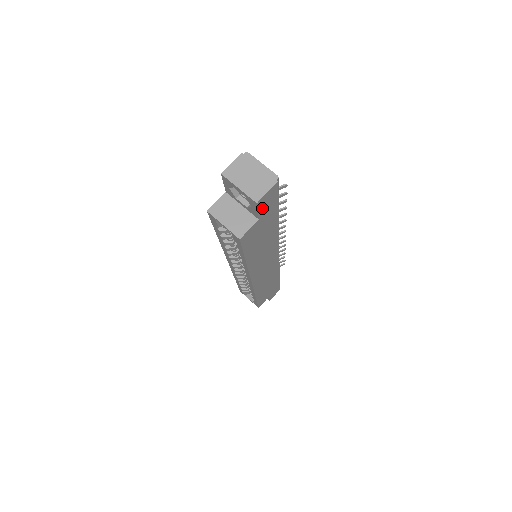
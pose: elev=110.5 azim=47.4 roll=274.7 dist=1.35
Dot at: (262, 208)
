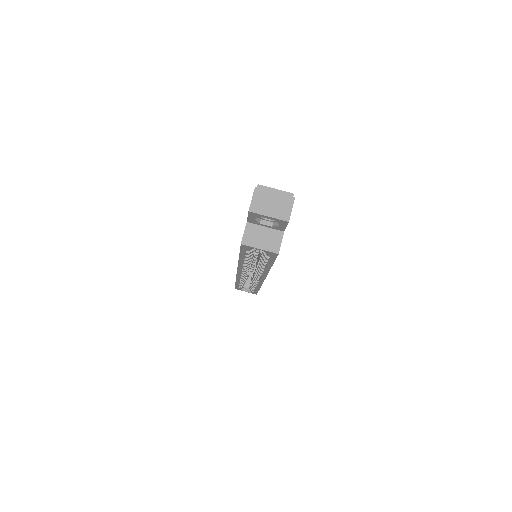
Dot at: occluded
